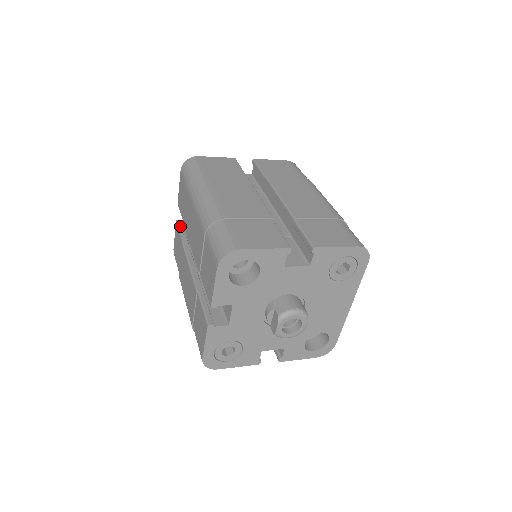
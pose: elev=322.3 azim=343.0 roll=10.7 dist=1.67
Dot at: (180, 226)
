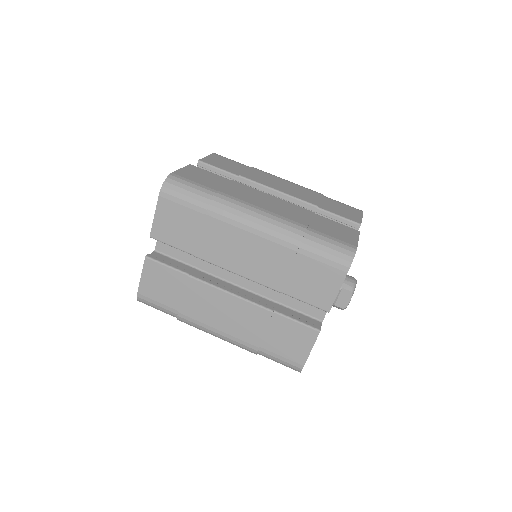
Dot at: (160, 261)
